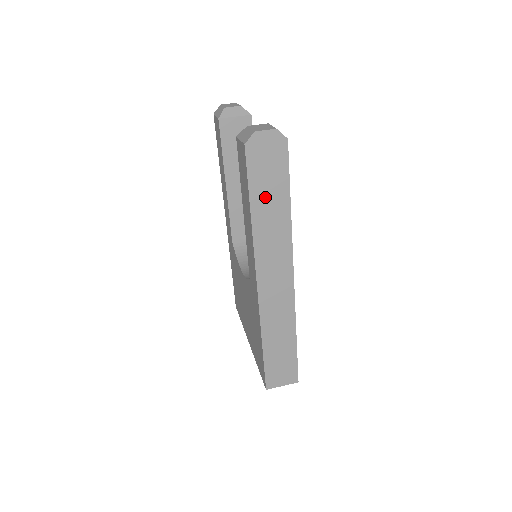
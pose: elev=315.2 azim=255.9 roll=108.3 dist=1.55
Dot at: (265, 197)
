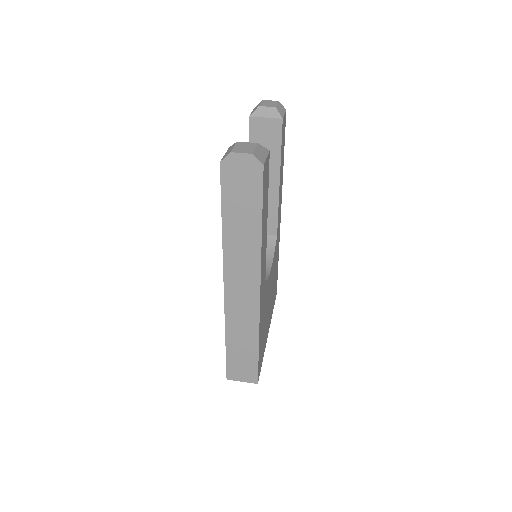
Dot at: (237, 214)
